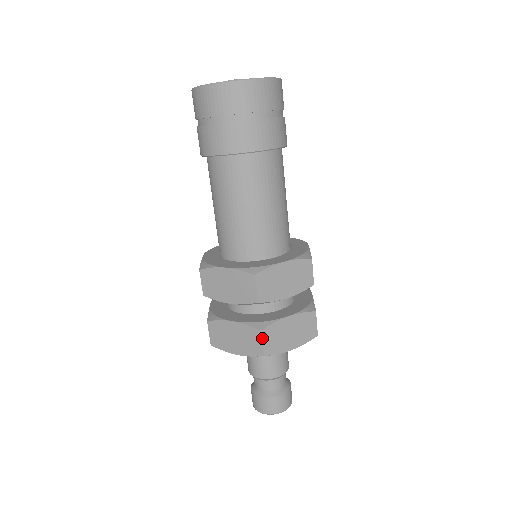
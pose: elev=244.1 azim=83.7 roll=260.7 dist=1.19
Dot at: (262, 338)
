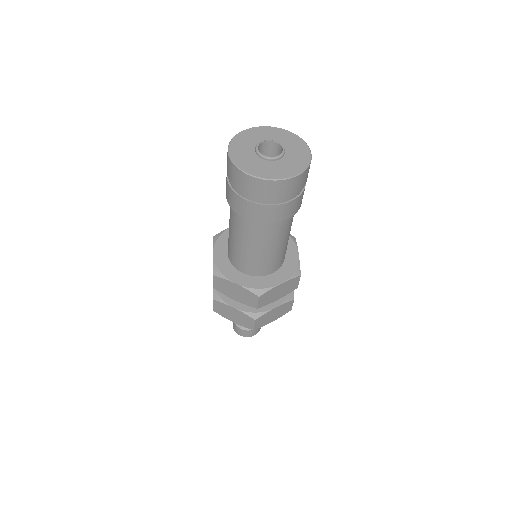
Dot at: (255, 323)
